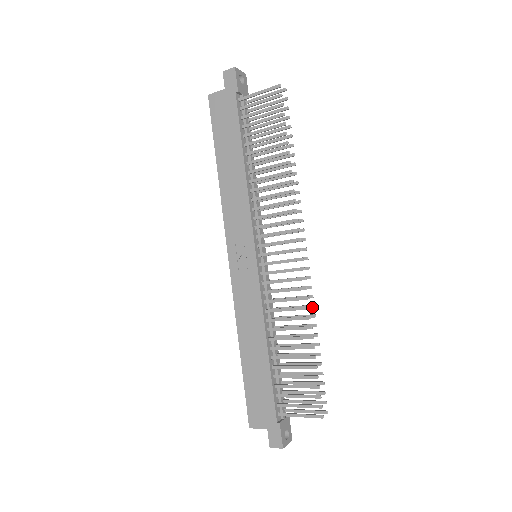
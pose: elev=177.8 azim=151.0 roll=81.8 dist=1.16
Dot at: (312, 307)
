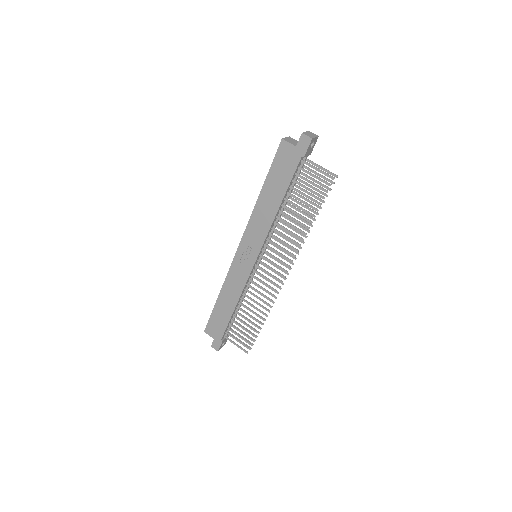
Dot at: (273, 303)
